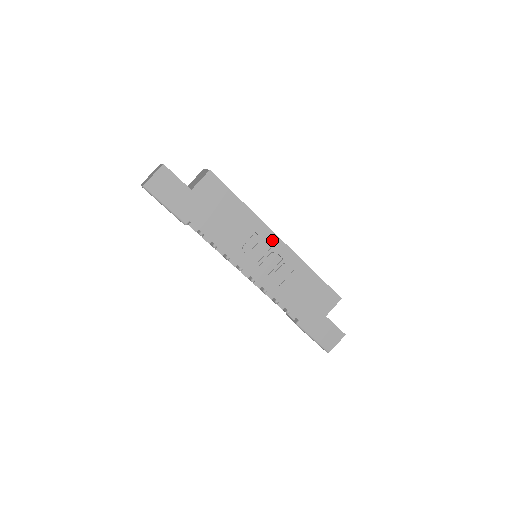
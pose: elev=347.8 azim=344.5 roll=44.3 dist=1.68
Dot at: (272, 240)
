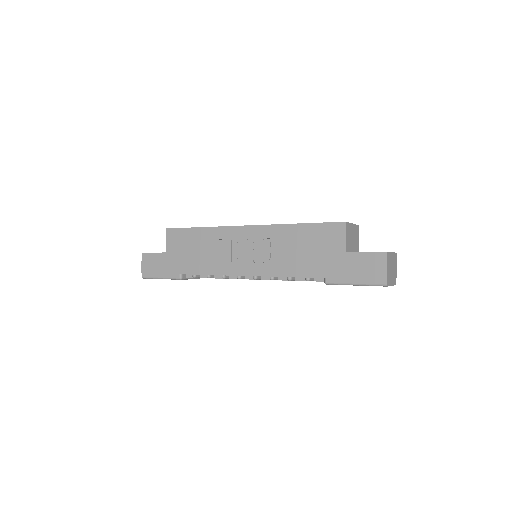
Dot at: (241, 233)
